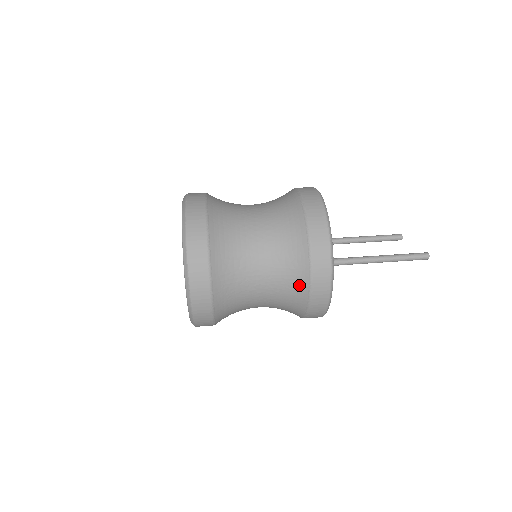
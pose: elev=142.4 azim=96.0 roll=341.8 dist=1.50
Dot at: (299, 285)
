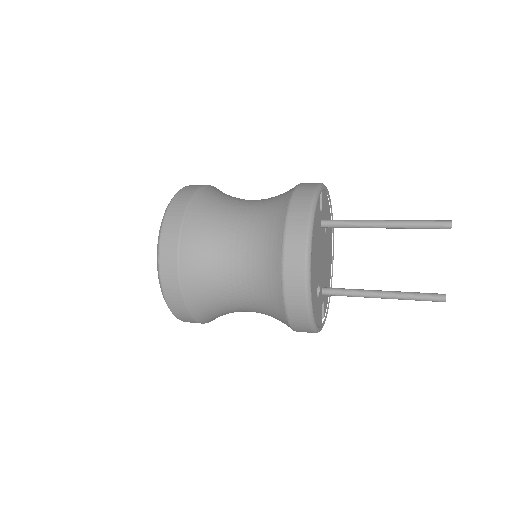
Dot at: (285, 194)
